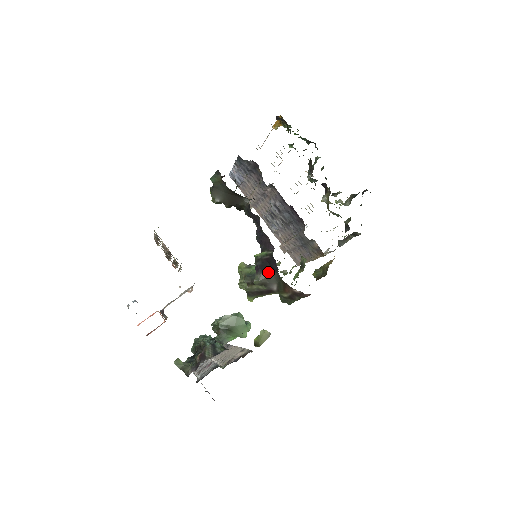
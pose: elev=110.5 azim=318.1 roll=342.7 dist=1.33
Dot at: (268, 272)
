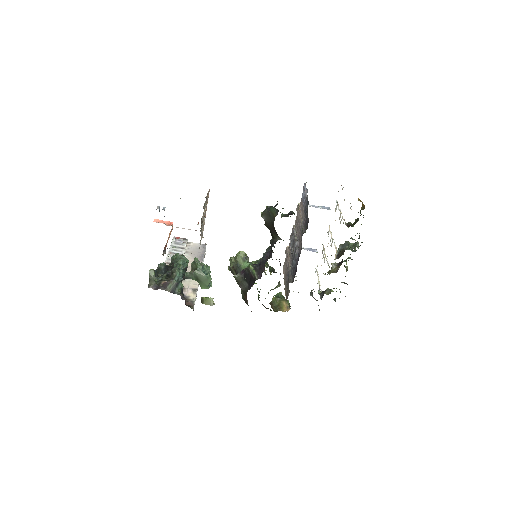
Dot at: (245, 281)
